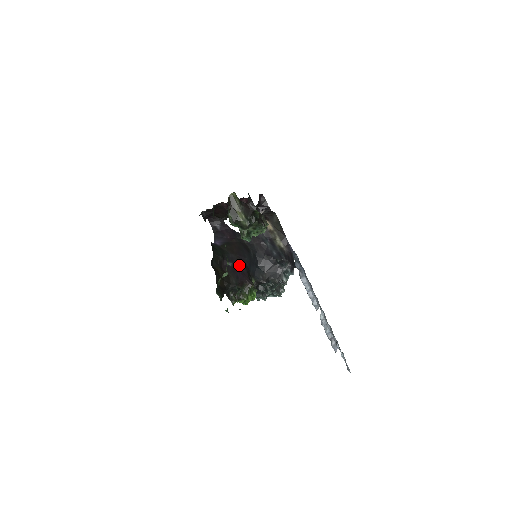
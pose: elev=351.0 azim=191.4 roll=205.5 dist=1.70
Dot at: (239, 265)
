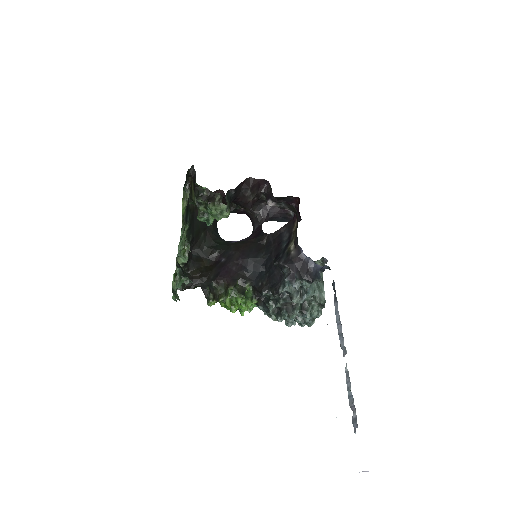
Dot at: (231, 262)
